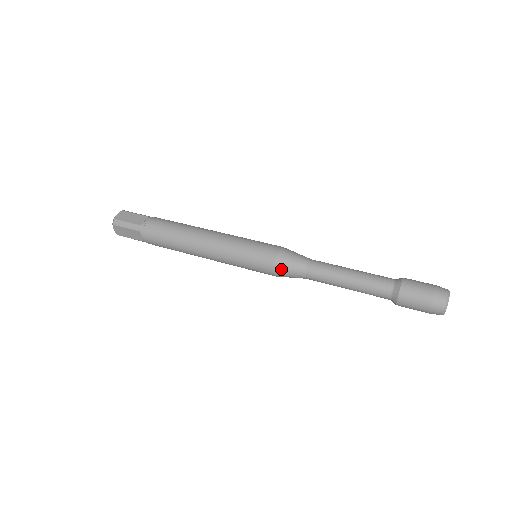
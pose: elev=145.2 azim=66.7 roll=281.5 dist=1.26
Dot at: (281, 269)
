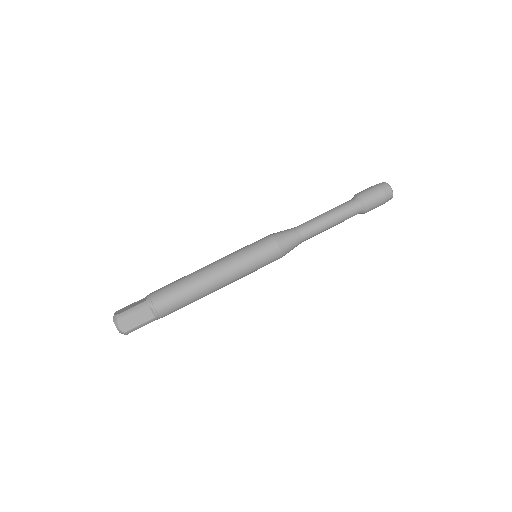
Dot at: occluded
